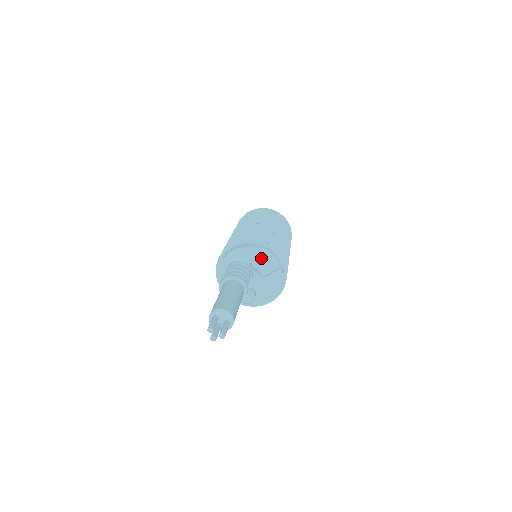
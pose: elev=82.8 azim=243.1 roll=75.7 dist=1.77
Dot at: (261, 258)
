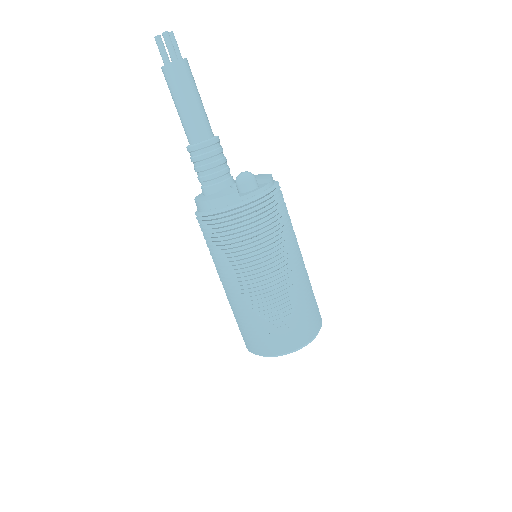
Dot at: occluded
